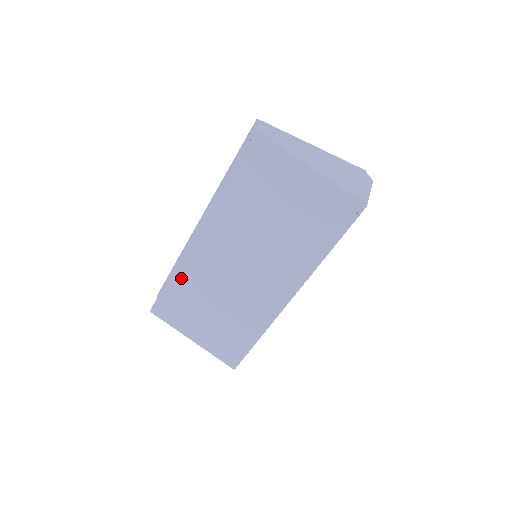
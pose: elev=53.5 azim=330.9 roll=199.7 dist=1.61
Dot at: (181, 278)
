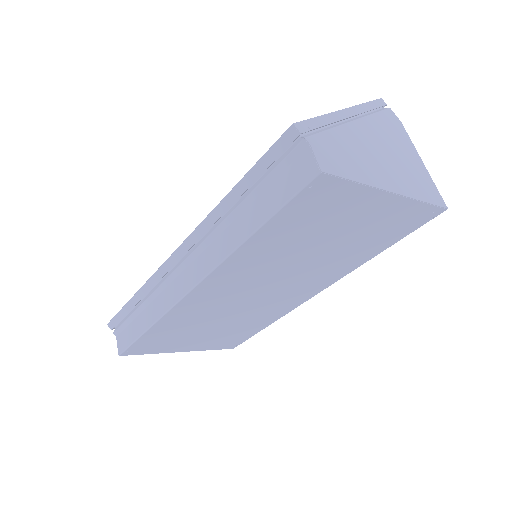
Dot at: (168, 324)
